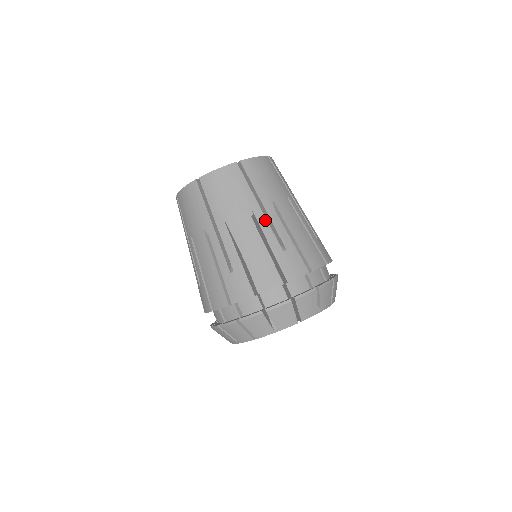
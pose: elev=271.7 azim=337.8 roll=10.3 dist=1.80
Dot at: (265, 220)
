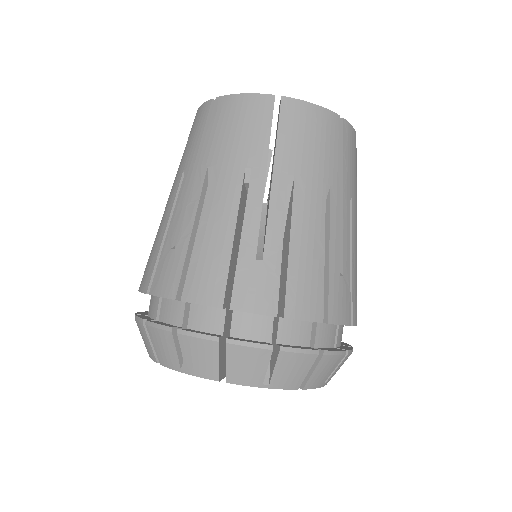
Dot at: (260, 199)
